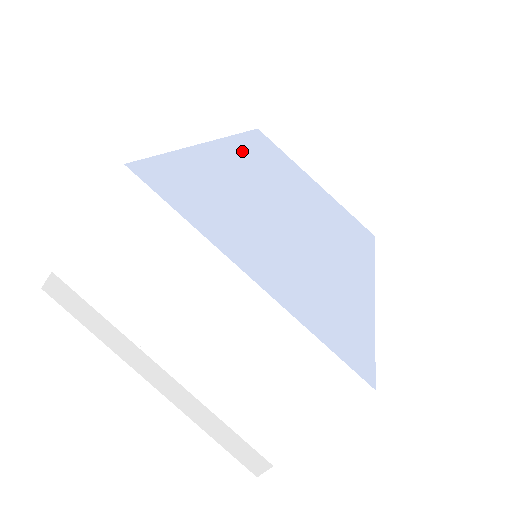
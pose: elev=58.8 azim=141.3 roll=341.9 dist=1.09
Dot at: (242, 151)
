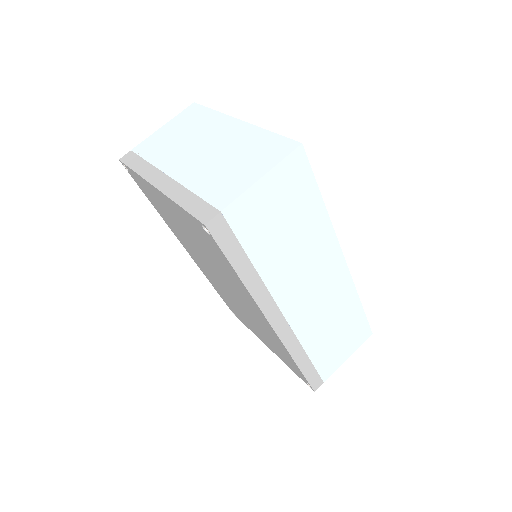
Dot at: occluded
